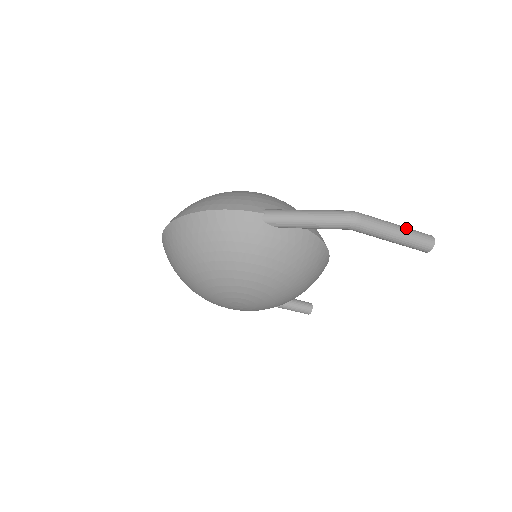
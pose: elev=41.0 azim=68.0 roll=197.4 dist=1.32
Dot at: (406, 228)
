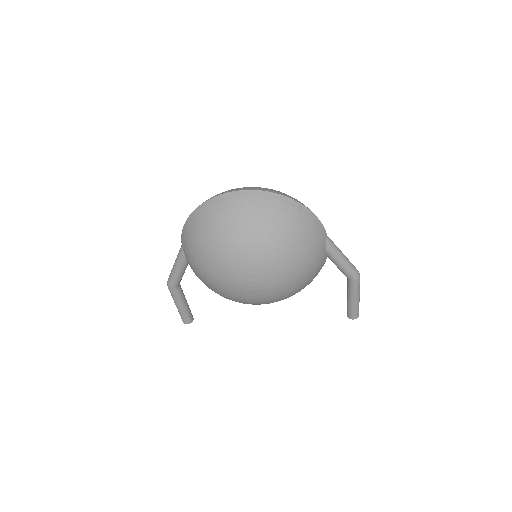
Dot at: occluded
